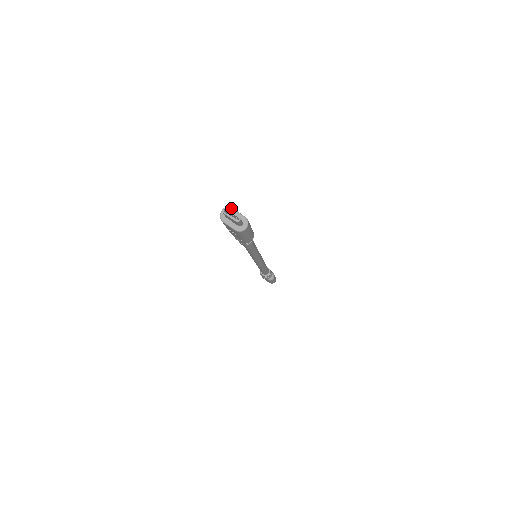
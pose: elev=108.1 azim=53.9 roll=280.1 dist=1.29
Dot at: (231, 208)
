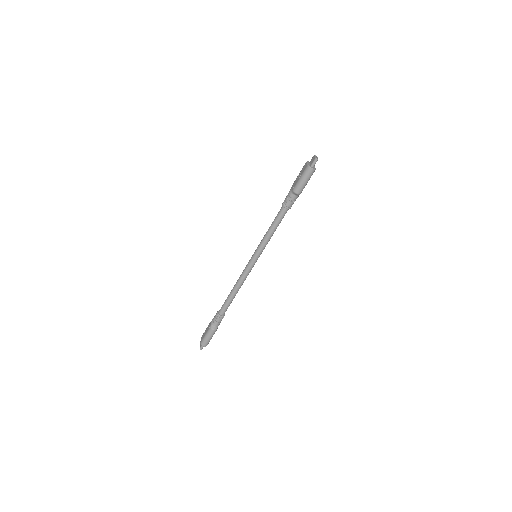
Dot at: occluded
